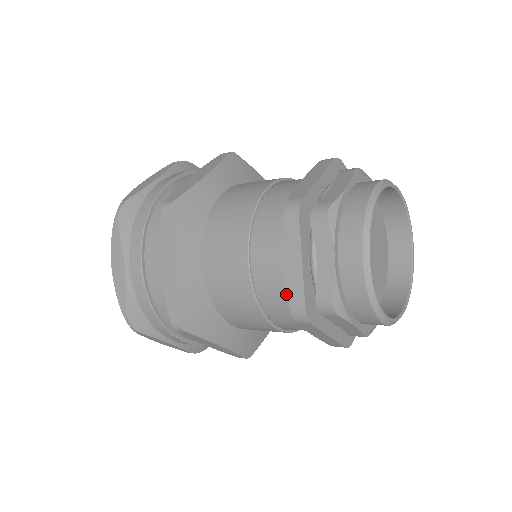
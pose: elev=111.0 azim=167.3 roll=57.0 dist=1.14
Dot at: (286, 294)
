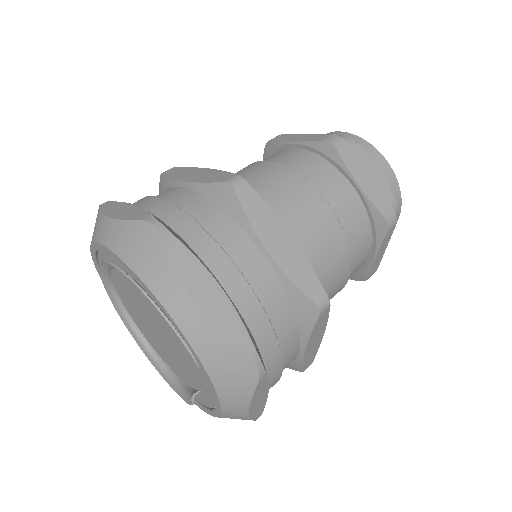
Dot at: (364, 217)
